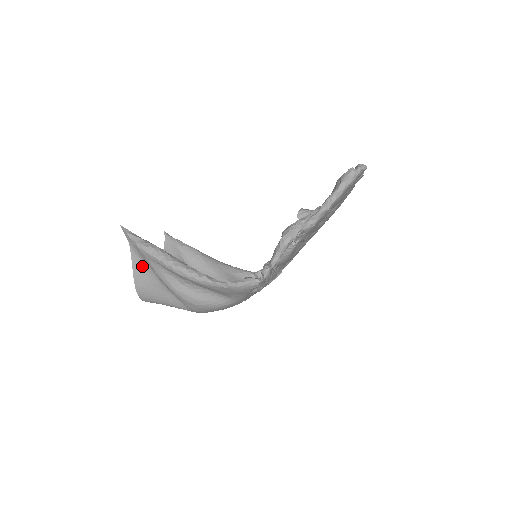
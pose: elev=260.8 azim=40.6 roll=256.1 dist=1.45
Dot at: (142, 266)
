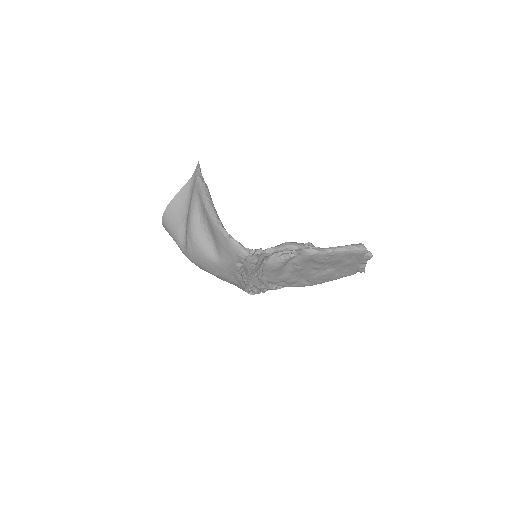
Dot at: (186, 195)
